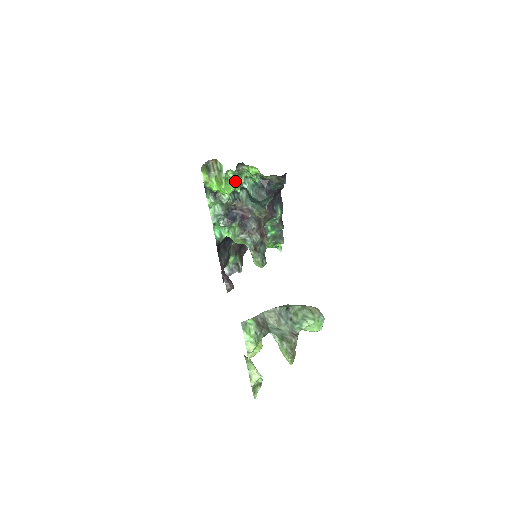
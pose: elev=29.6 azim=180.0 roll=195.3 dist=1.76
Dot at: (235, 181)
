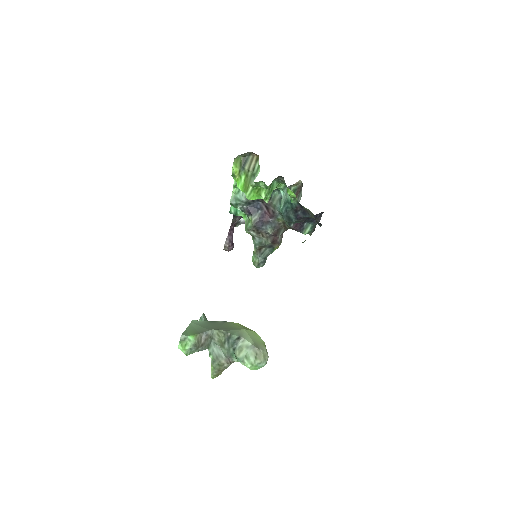
Dot at: (265, 194)
